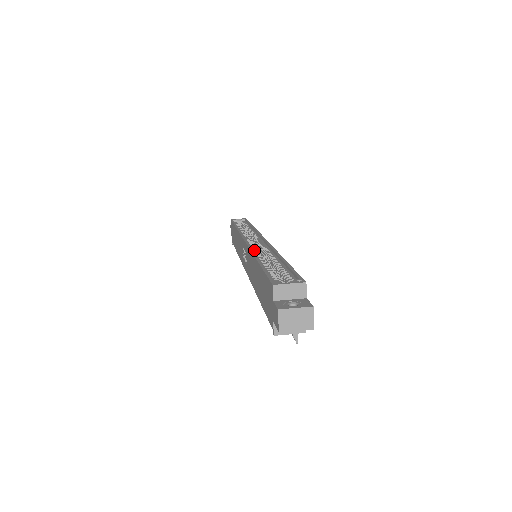
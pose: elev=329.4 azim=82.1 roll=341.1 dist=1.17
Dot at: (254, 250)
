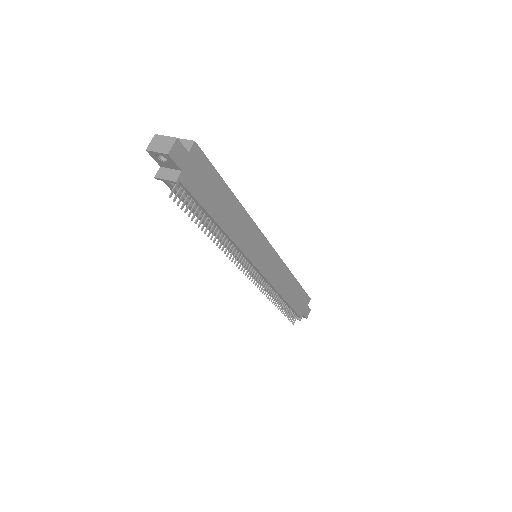
Dot at: occluded
